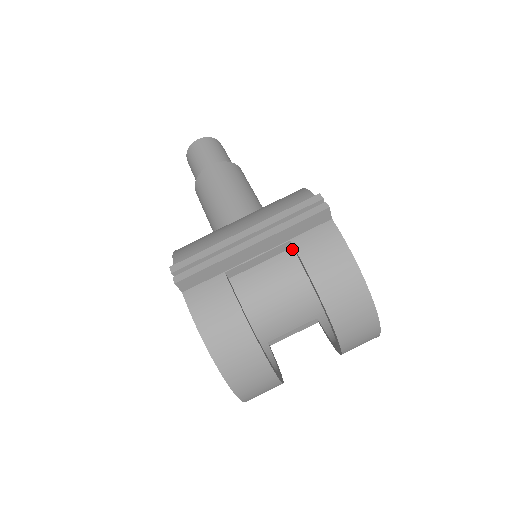
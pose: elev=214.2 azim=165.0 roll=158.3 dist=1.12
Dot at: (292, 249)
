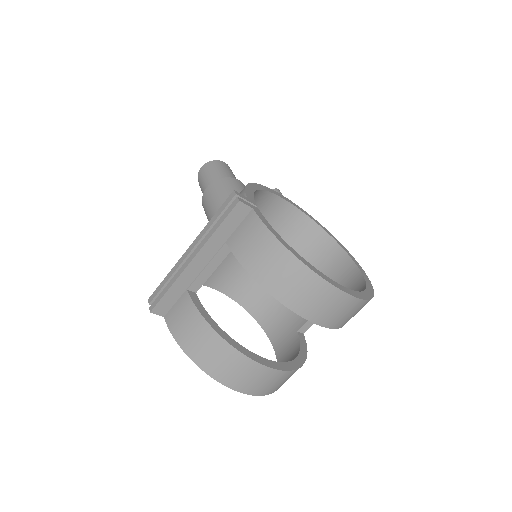
Dot at: (293, 236)
